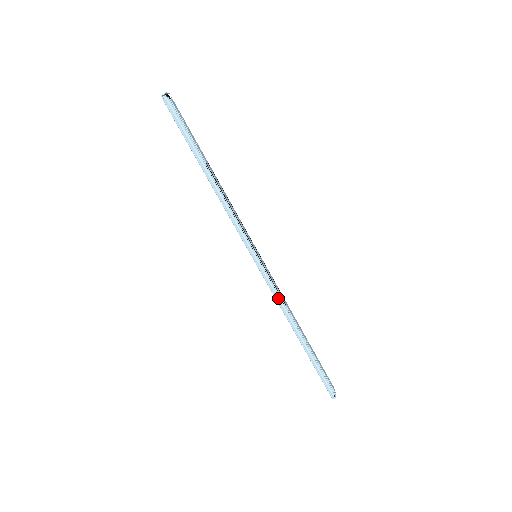
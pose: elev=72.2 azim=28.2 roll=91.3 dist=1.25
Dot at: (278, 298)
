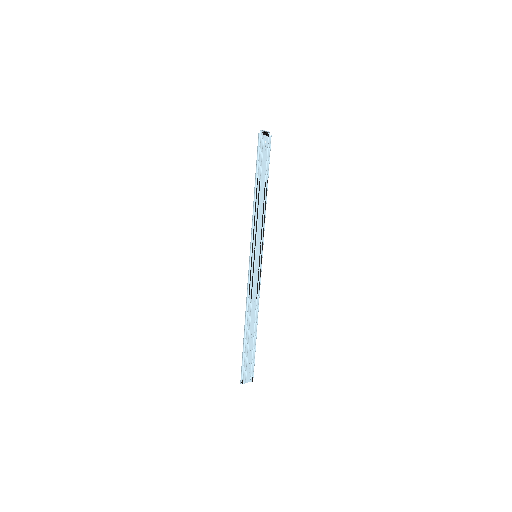
Dot at: (248, 289)
